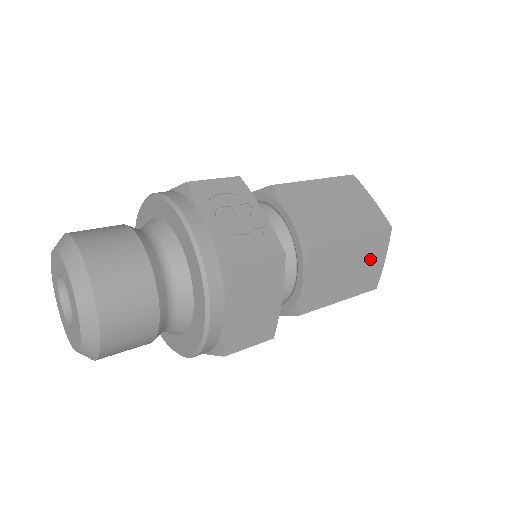
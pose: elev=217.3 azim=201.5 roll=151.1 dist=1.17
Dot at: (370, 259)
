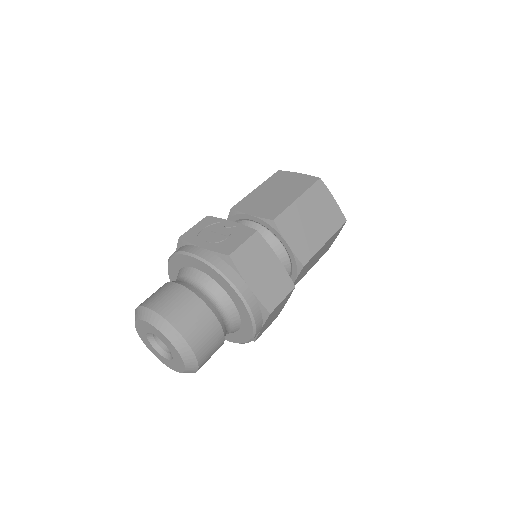
Dot at: (323, 205)
